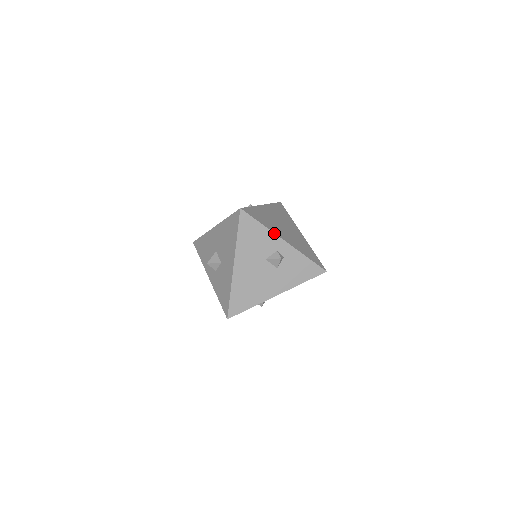
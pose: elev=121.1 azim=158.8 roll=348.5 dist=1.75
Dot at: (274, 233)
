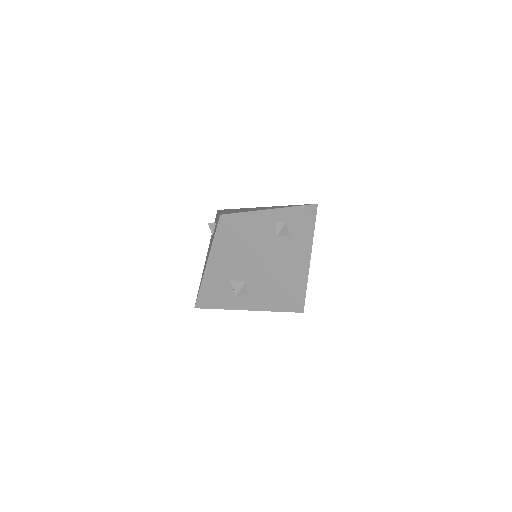
Dot at: (260, 210)
